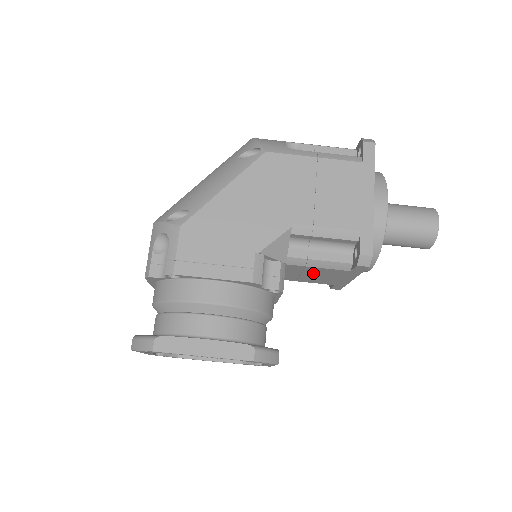
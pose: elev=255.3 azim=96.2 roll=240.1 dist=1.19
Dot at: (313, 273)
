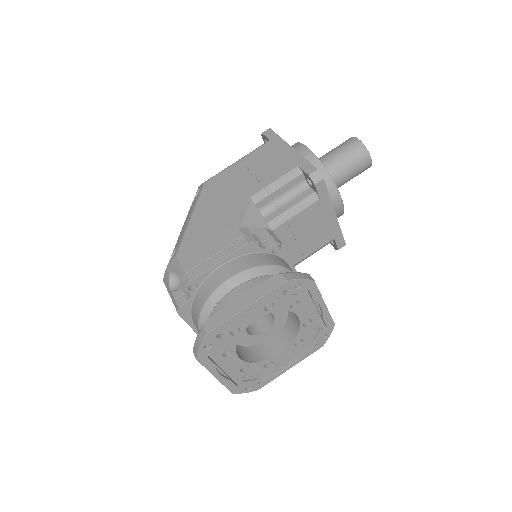
Dot at: (302, 229)
